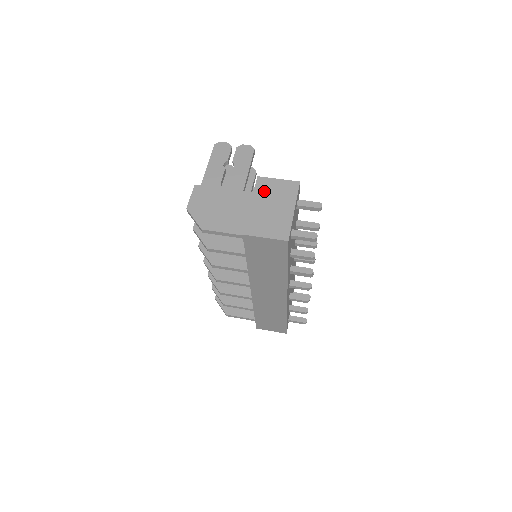
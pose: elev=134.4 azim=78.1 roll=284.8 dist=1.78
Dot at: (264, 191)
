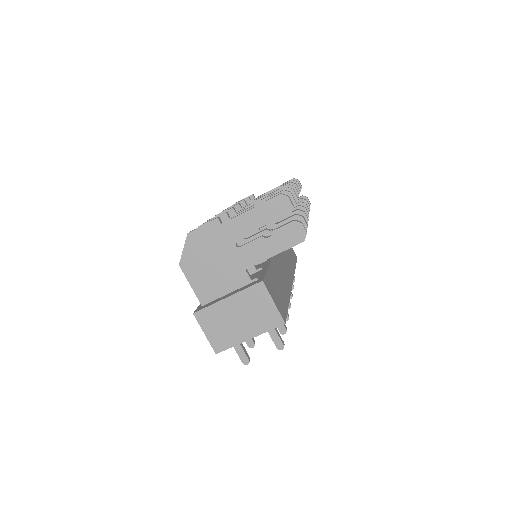
Dot at: (250, 299)
